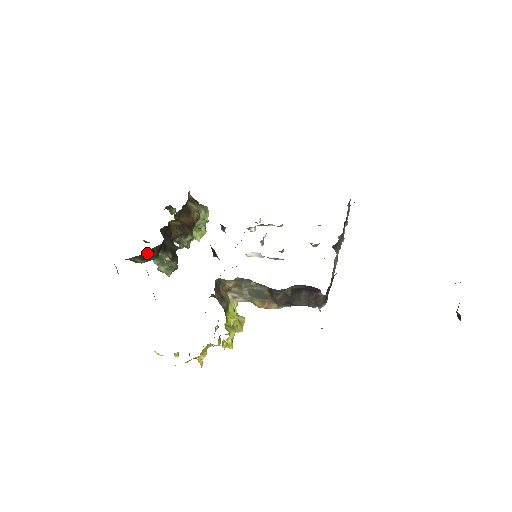
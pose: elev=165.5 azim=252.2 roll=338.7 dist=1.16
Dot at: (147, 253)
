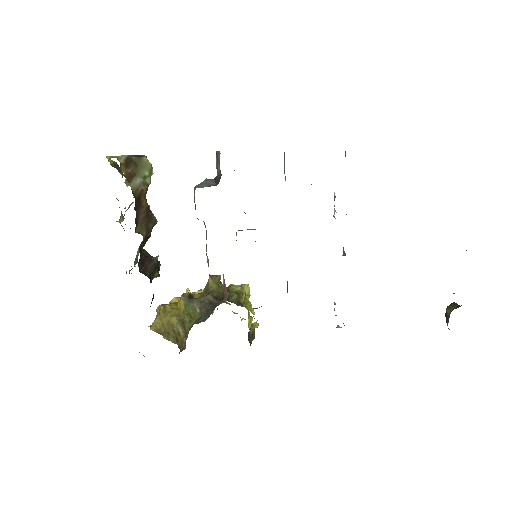
Dot at: occluded
